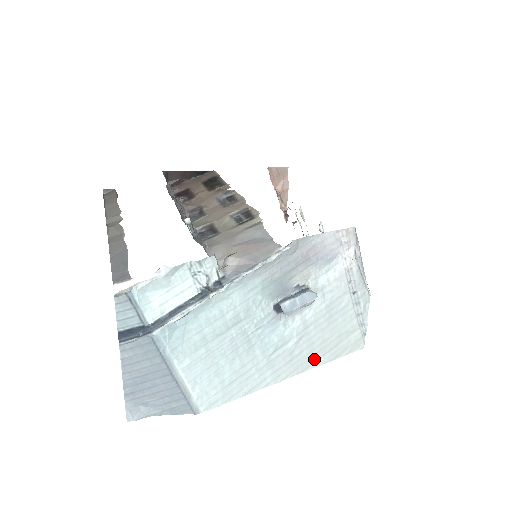
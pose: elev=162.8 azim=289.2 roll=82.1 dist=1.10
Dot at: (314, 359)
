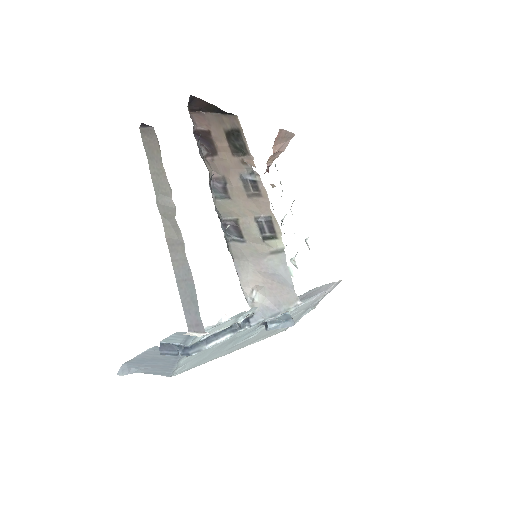
Dot at: (256, 340)
